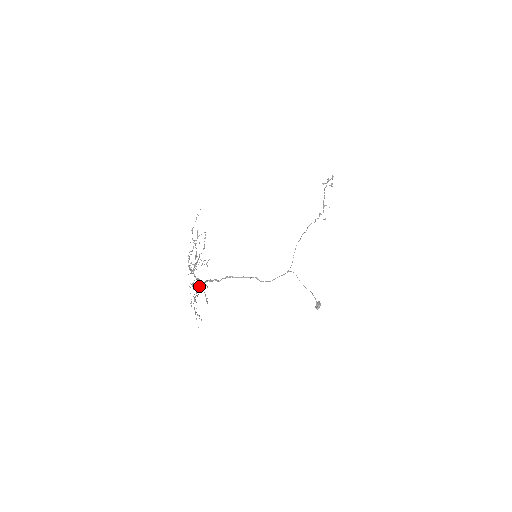
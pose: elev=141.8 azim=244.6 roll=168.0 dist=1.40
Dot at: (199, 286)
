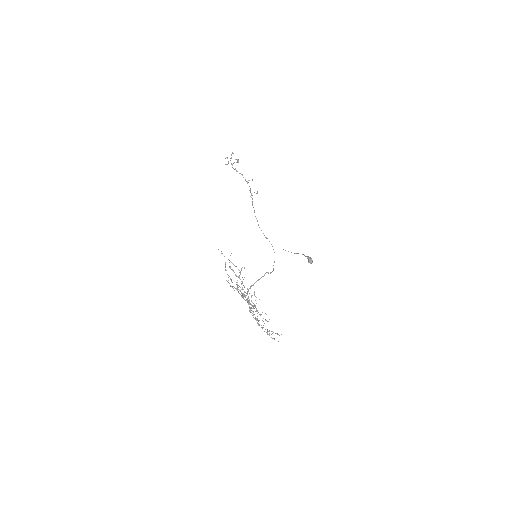
Dot at: occluded
